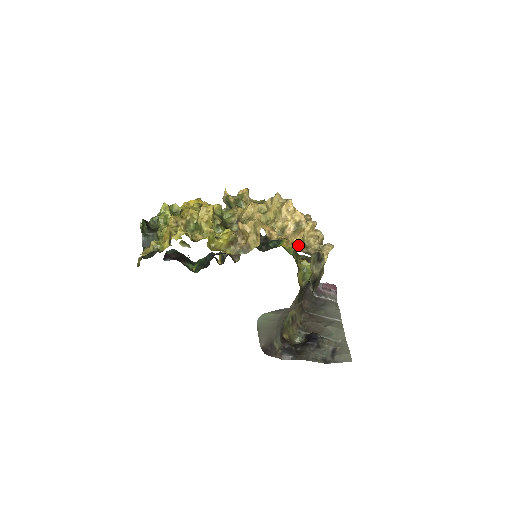
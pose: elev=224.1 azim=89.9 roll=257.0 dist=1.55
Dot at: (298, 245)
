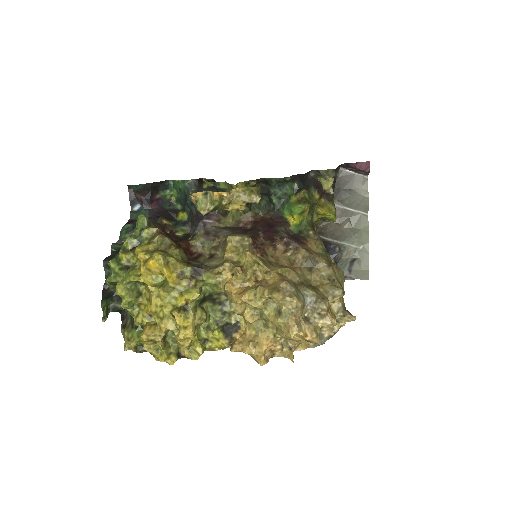
Dot at: occluded
